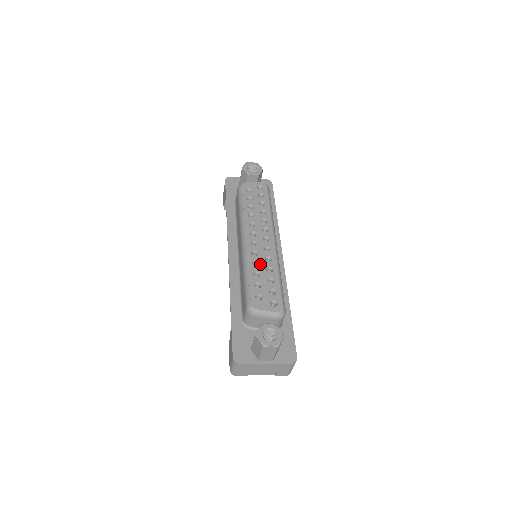
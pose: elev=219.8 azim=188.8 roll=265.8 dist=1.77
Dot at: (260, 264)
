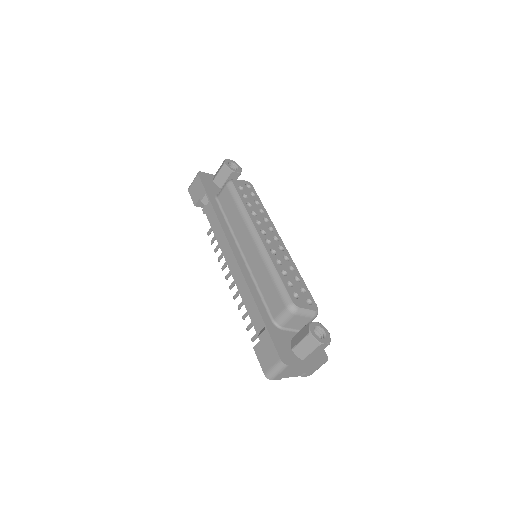
Dot at: (282, 263)
